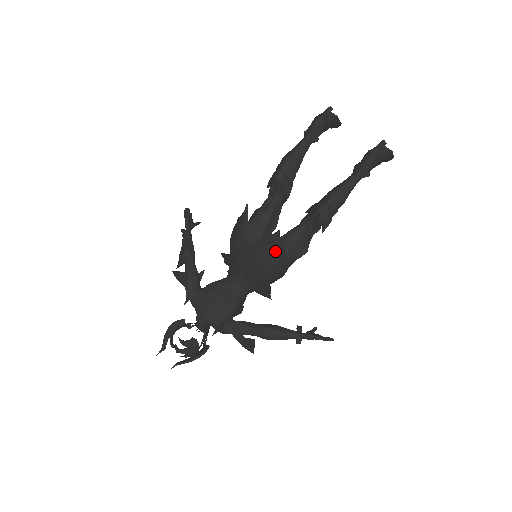
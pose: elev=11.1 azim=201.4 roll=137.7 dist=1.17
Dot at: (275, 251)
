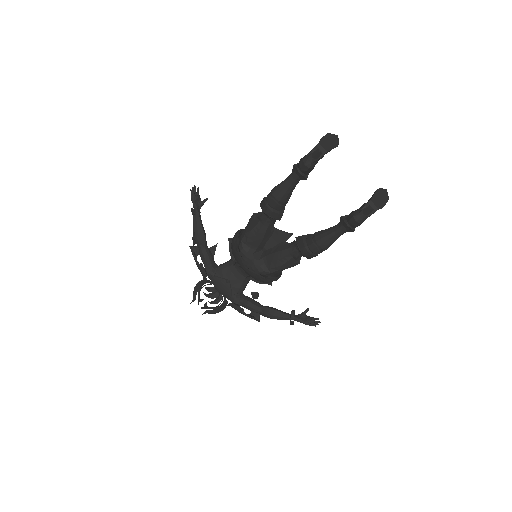
Dot at: (266, 280)
